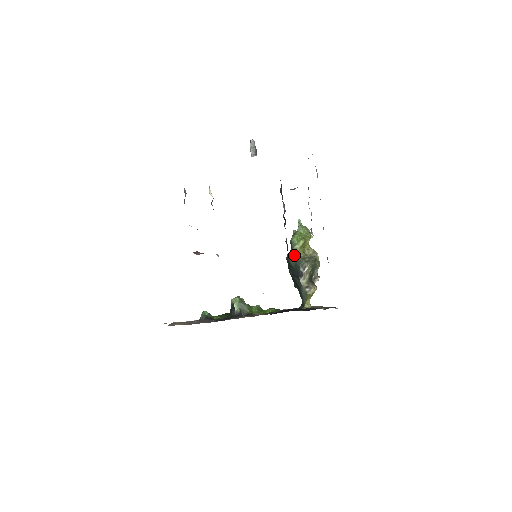
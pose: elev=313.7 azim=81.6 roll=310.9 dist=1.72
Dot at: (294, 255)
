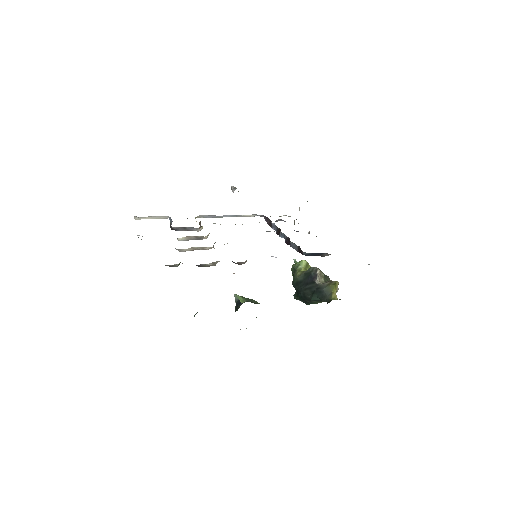
Dot at: (300, 273)
